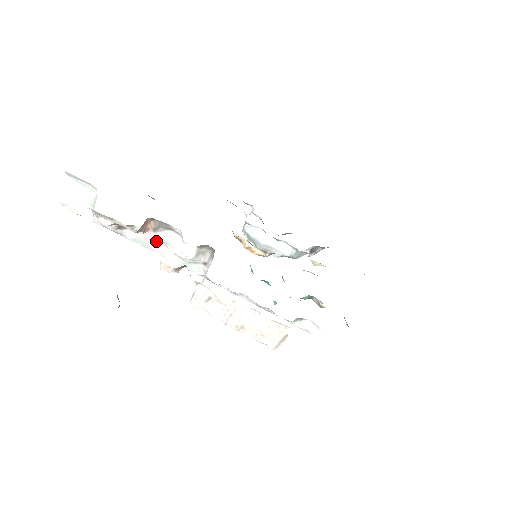
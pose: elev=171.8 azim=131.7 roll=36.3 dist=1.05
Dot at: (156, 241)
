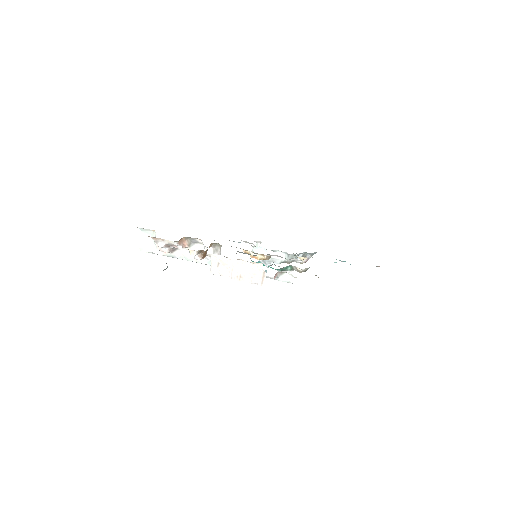
Dot at: occluded
